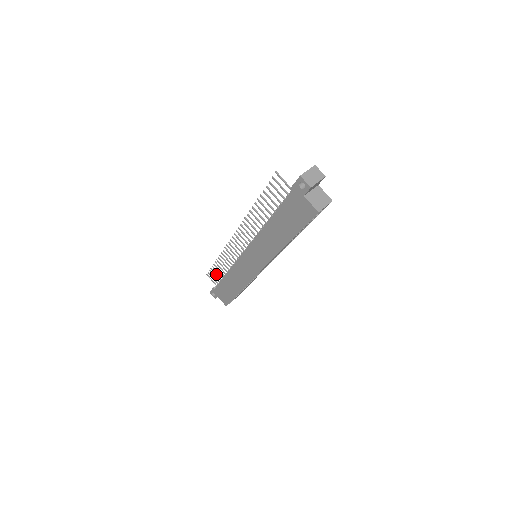
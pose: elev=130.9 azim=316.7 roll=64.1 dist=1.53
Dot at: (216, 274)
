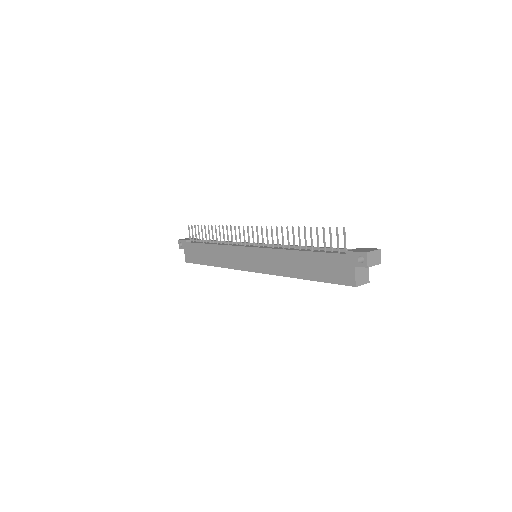
Dot at: (199, 233)
